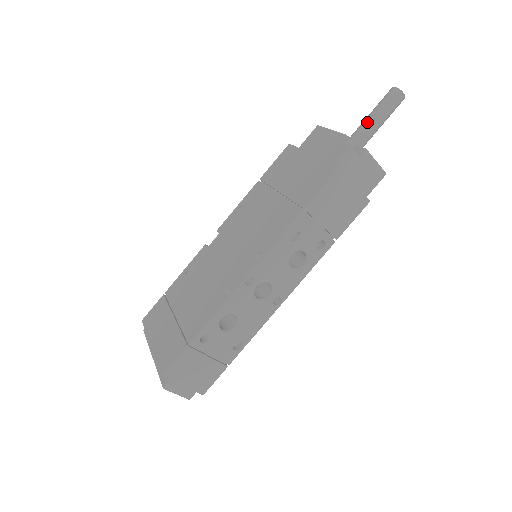
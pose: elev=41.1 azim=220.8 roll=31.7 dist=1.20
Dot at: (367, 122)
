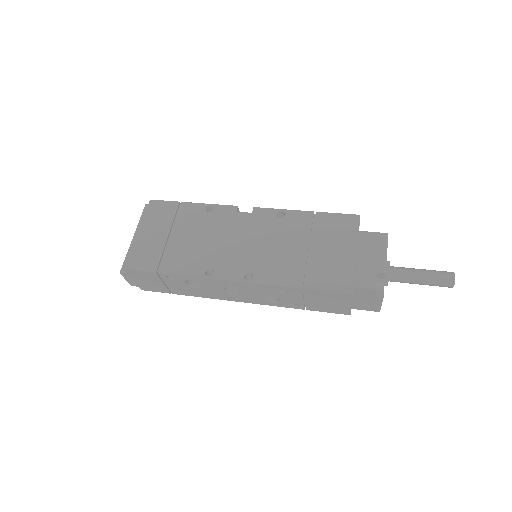
Dot at: (411, 275)
